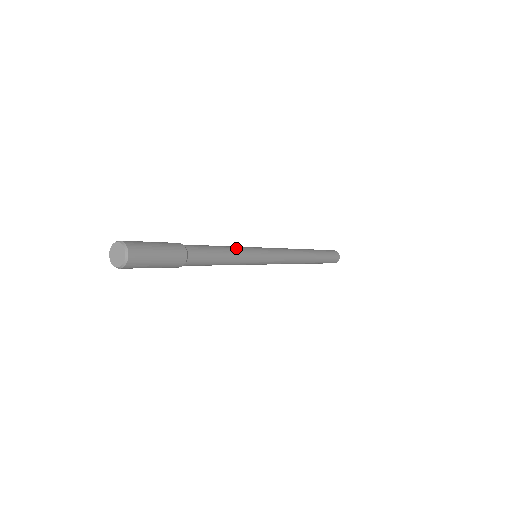
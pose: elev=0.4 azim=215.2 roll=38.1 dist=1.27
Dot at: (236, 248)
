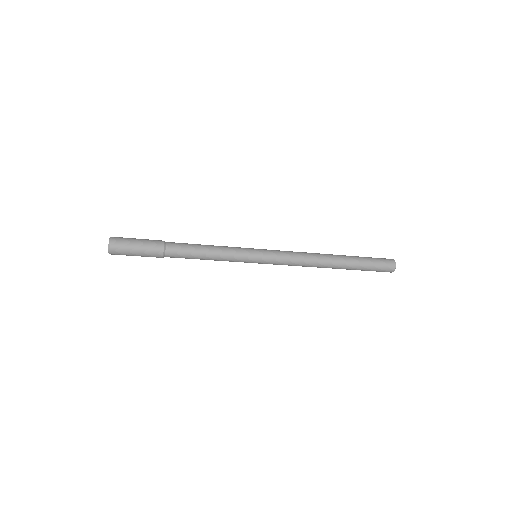
Dot at: (225, 249)
